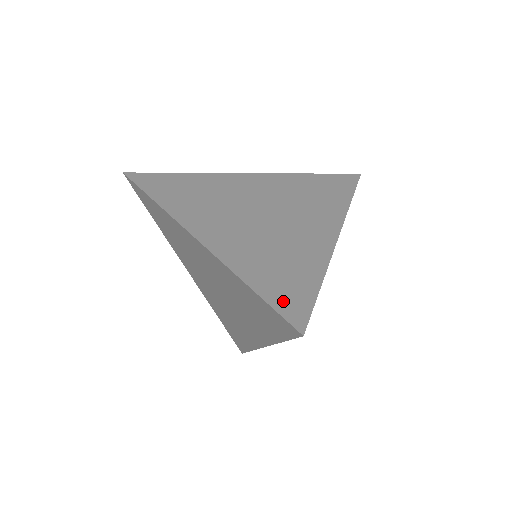
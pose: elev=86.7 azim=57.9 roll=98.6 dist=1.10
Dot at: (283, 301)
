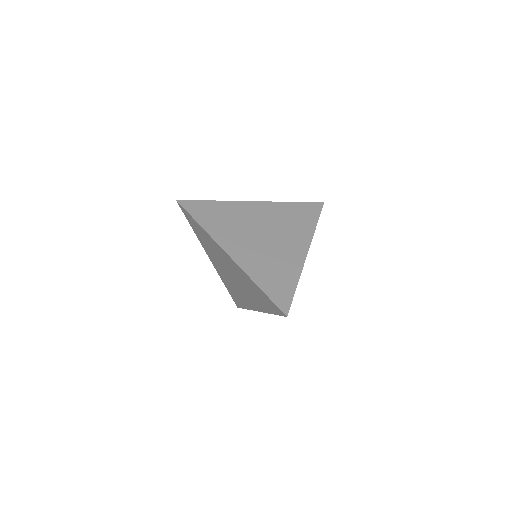
Dot at: (277, 296)
